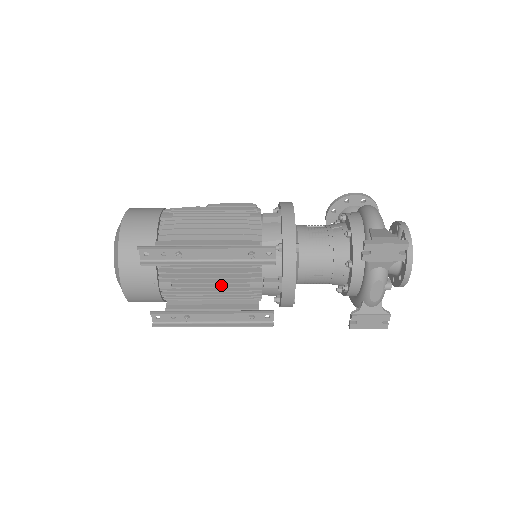
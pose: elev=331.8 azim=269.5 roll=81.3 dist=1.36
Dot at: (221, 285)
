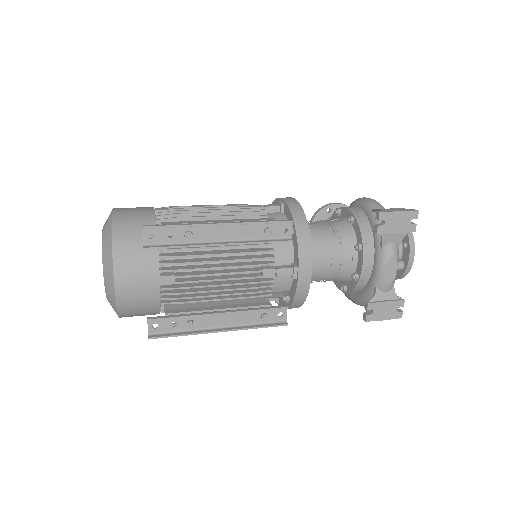
Dot at: (231, 277)
